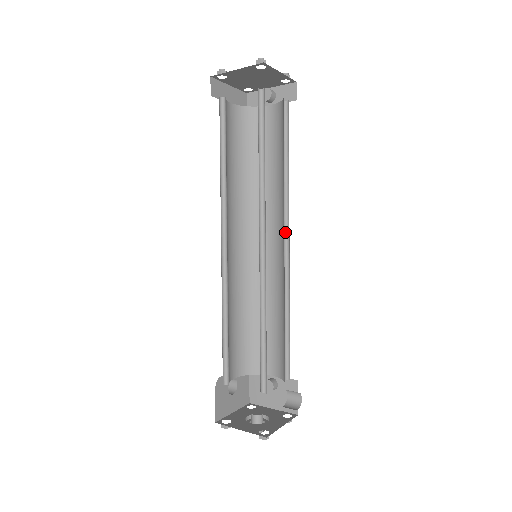
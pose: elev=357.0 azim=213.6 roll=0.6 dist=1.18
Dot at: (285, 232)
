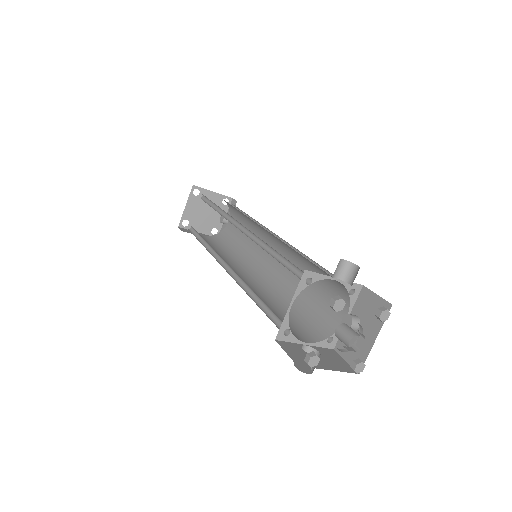
Dot at: occluded
